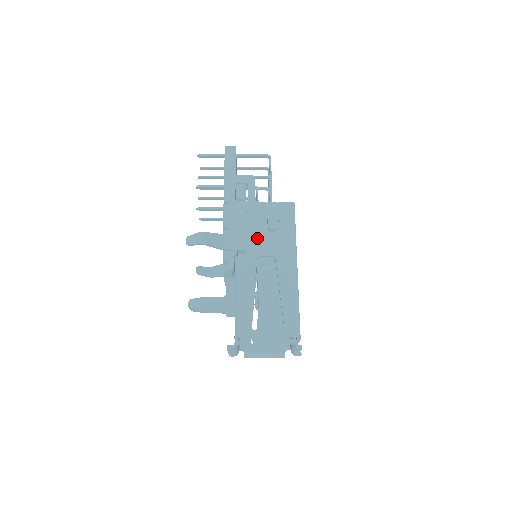
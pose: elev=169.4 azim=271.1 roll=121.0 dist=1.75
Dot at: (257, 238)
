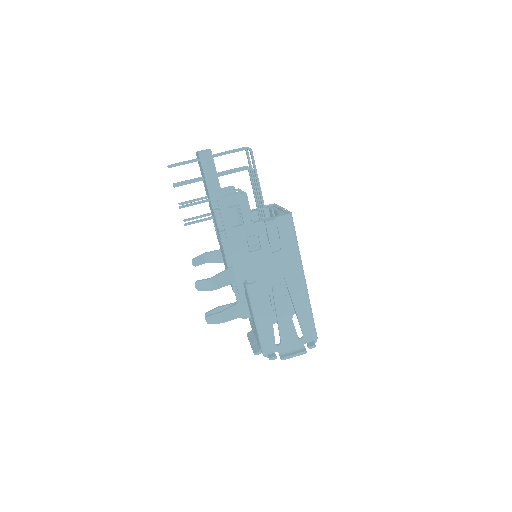
Dot at: (263, 262)
